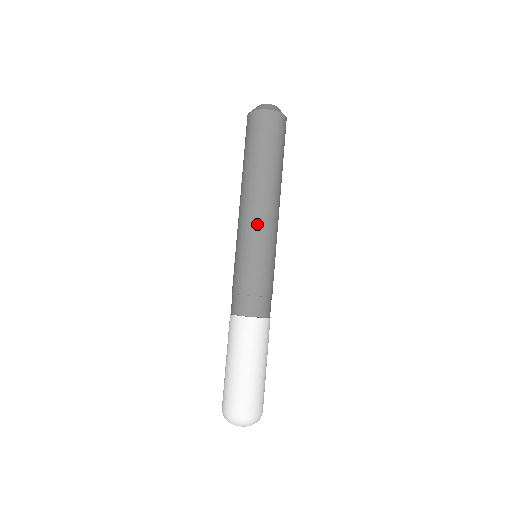
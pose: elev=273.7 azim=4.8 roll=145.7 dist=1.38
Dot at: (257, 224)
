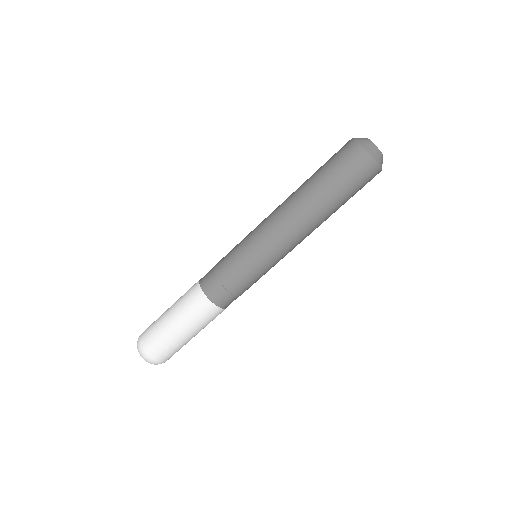
Dot at: (271, 236)
